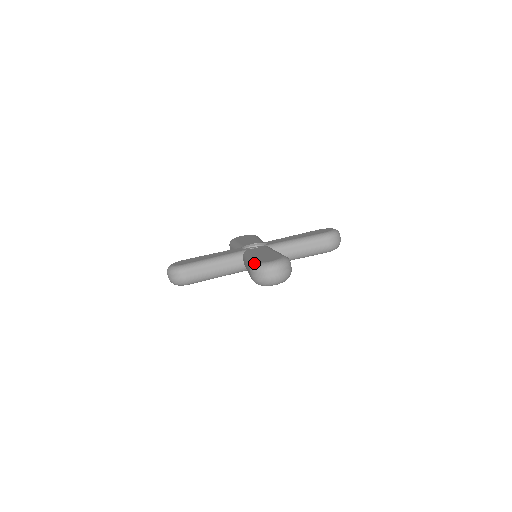
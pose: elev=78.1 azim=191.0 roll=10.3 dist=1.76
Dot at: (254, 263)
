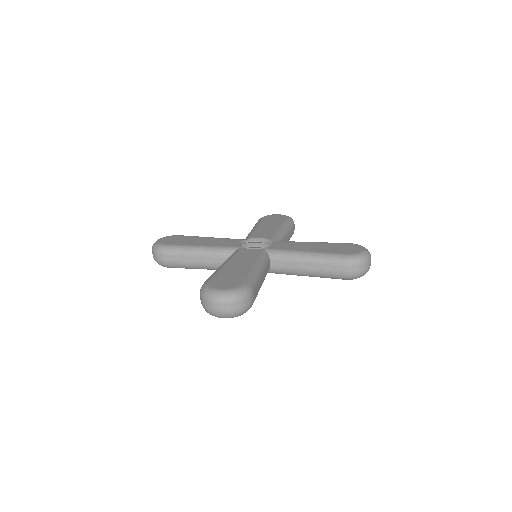
Dot at: (205, 283)
